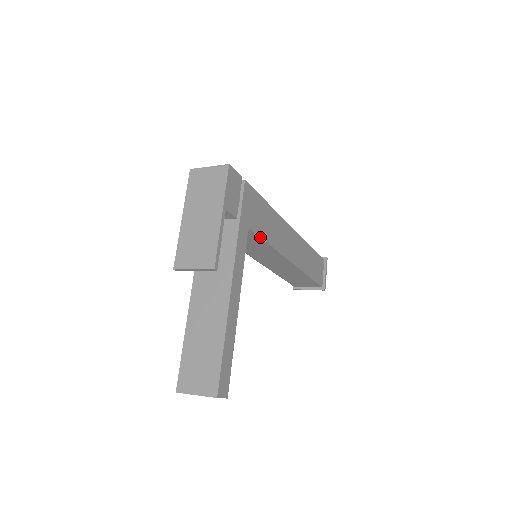
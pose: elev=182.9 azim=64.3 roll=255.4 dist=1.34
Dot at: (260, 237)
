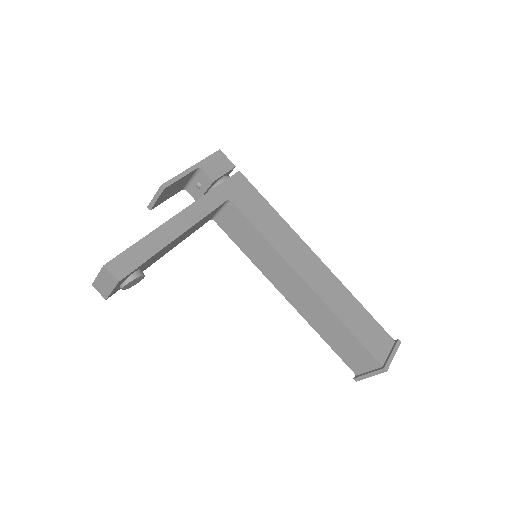
Dot at: (247, 218)
